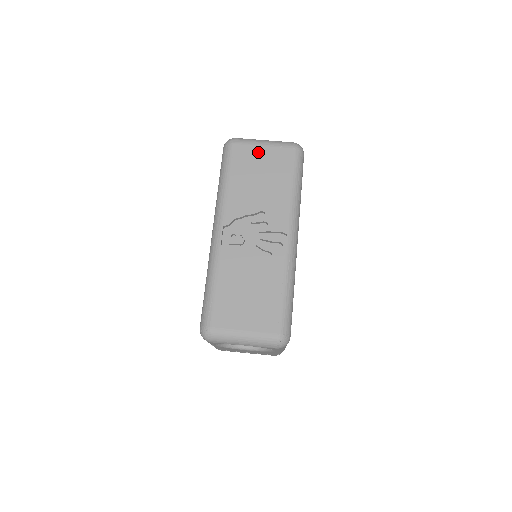
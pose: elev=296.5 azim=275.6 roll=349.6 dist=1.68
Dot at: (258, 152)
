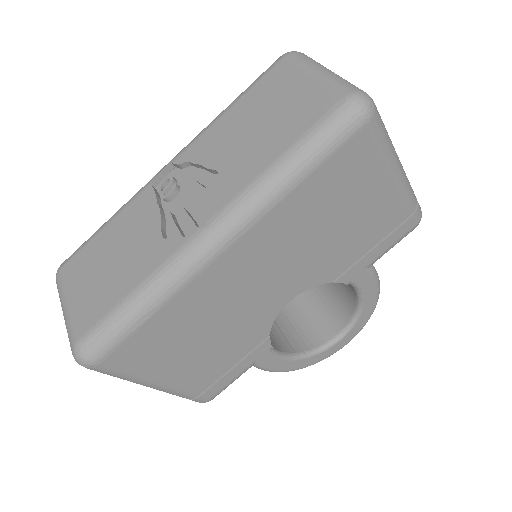
Dot at: (296, 82)
